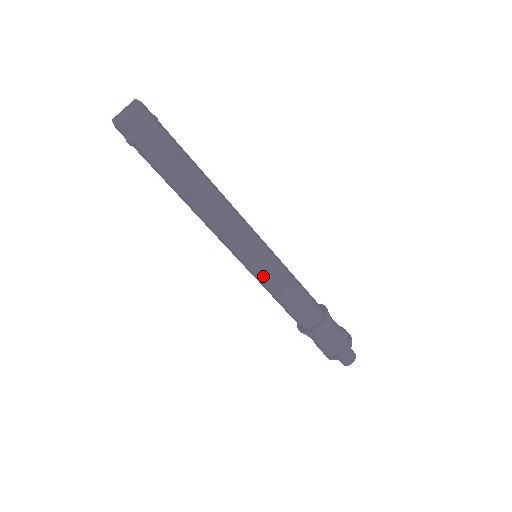
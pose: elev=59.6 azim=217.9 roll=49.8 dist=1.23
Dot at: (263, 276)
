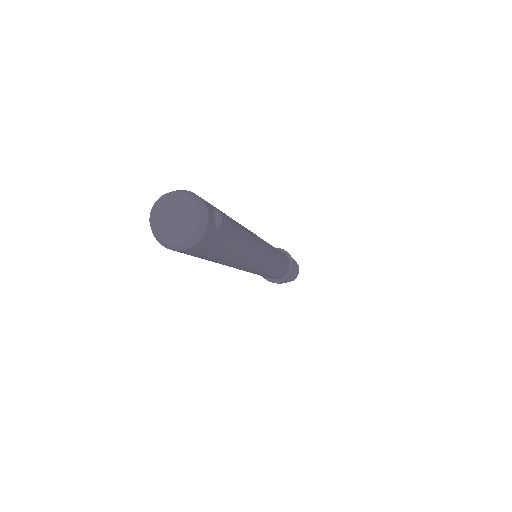
Dot at: occluded
